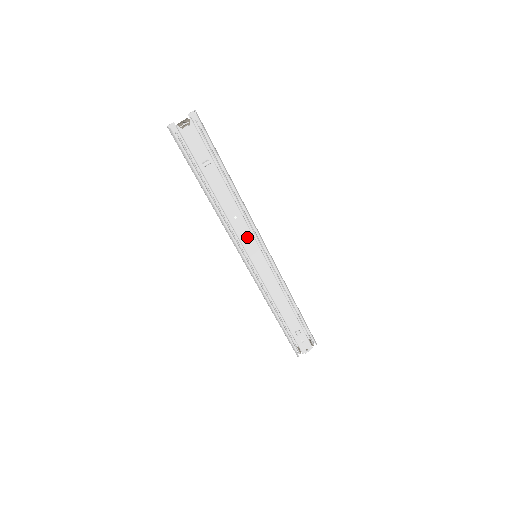
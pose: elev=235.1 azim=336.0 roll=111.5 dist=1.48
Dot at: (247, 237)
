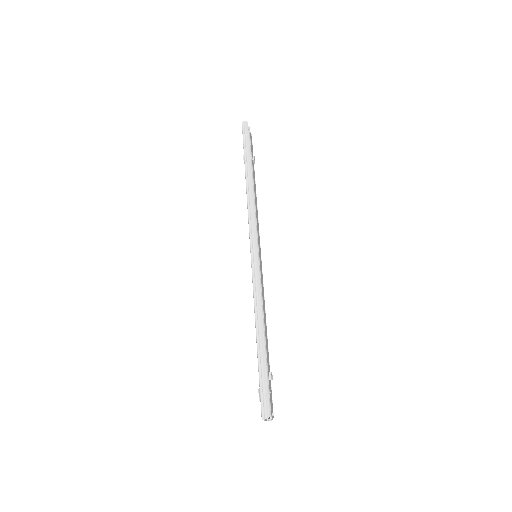
Dot at: (258, 232)
